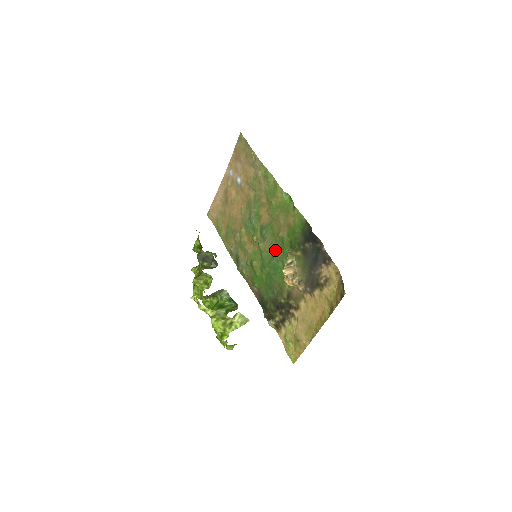
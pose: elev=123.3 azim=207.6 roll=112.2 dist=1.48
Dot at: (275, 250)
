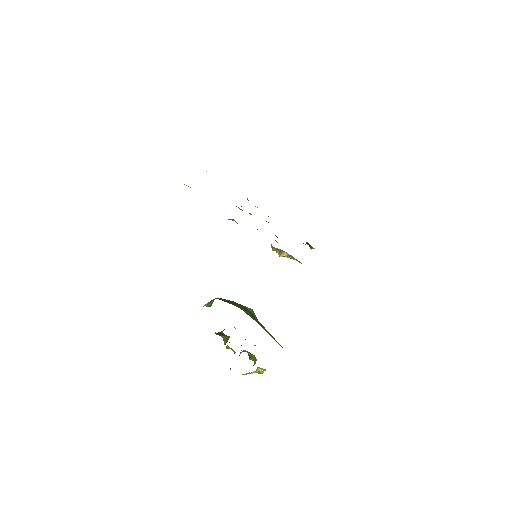
Dot at: occluded
